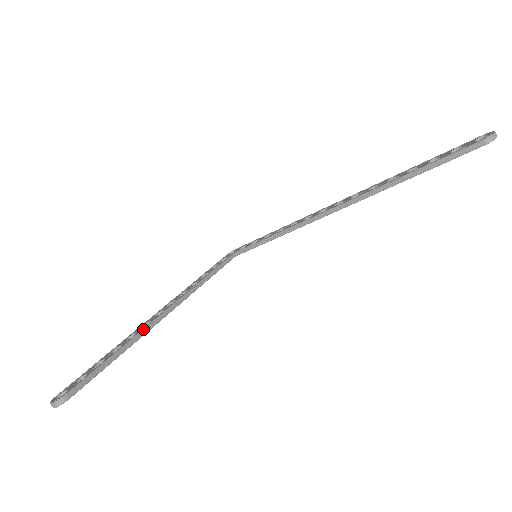
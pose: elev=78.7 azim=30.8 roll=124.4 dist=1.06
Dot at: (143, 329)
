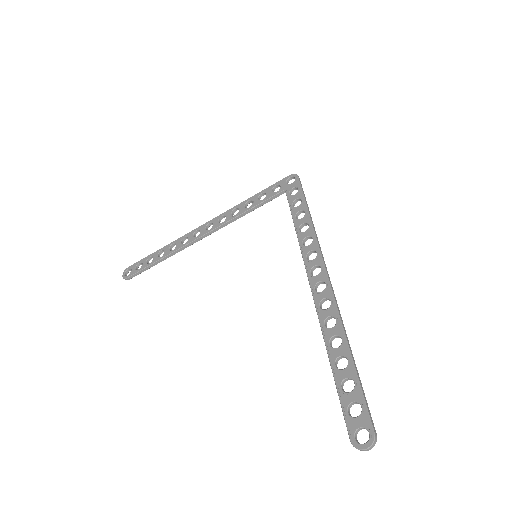
Dot at: (178, 249)
